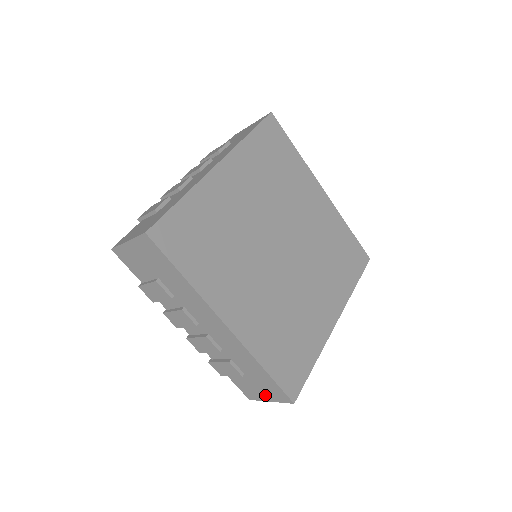
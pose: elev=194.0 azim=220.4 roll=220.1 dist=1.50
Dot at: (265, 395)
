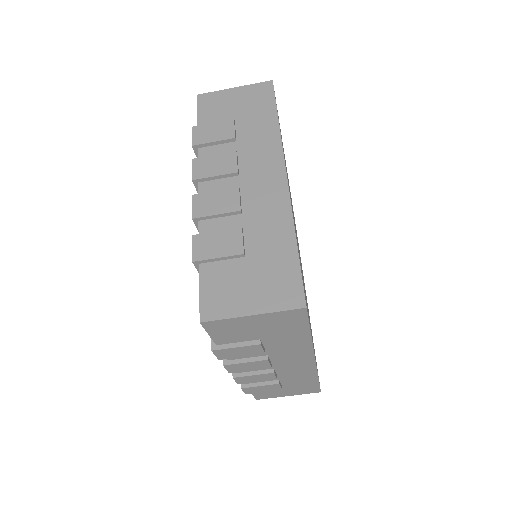
Dot at: (252, 300)
